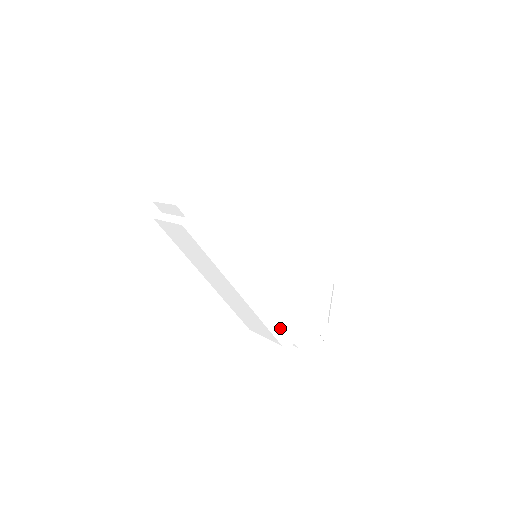
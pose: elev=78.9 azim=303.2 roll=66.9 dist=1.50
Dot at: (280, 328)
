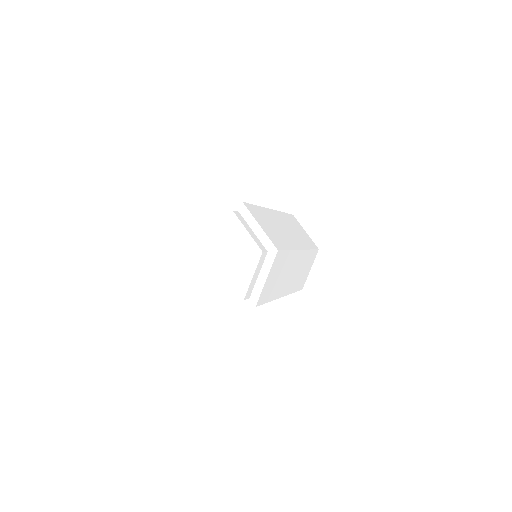
Dot at: occluded
